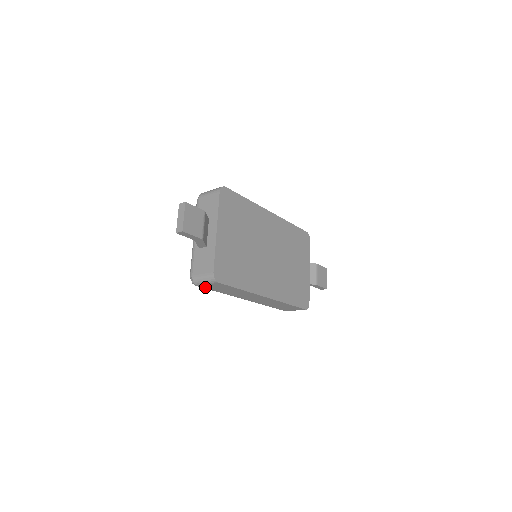
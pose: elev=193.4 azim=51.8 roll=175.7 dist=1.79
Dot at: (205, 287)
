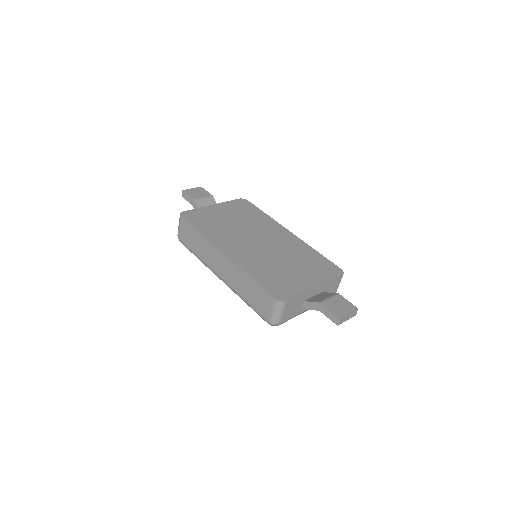
Dot at: (183, 240)
